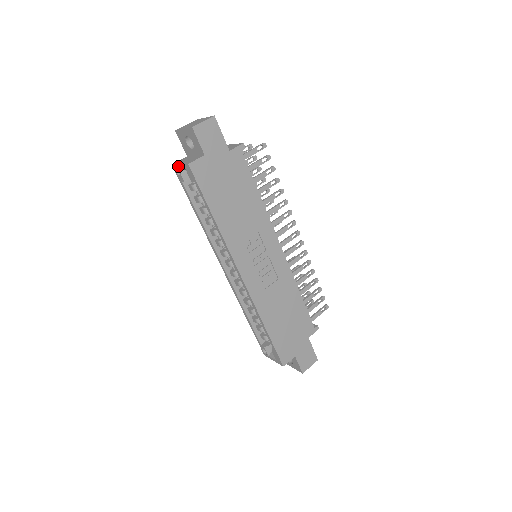
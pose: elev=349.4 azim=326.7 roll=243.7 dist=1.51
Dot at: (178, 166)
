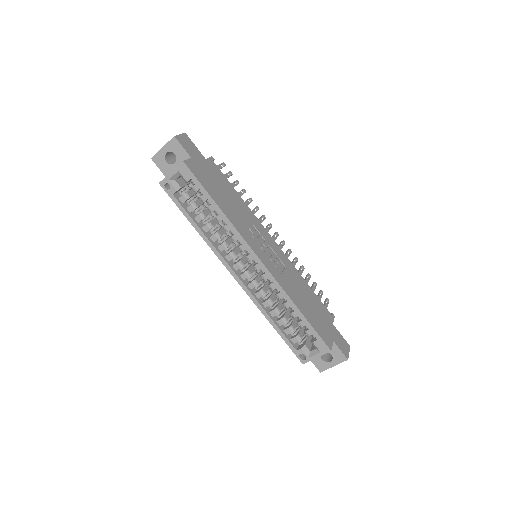
Dot at: (168, 177)
